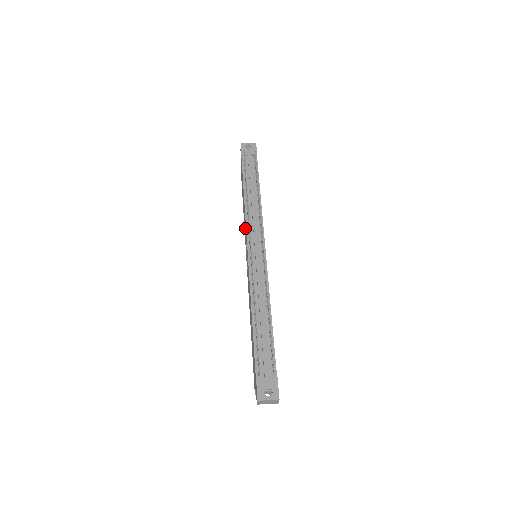
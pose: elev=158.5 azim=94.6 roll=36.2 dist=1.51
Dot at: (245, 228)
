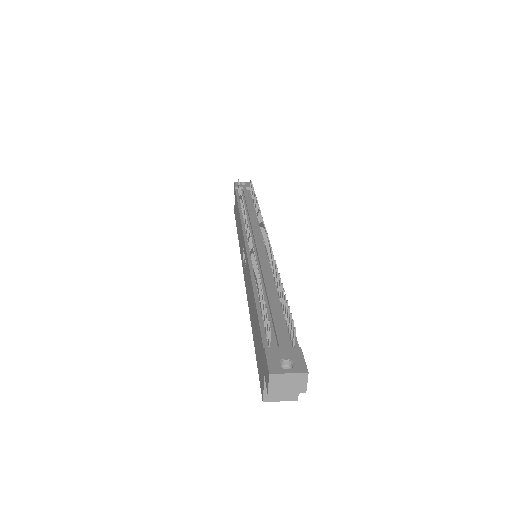
Dot at: (241, 235)
